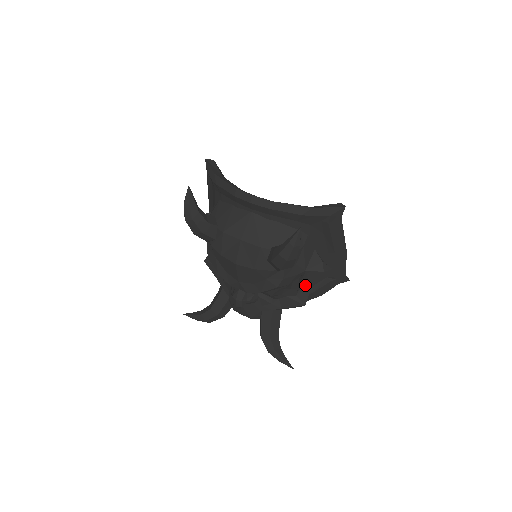
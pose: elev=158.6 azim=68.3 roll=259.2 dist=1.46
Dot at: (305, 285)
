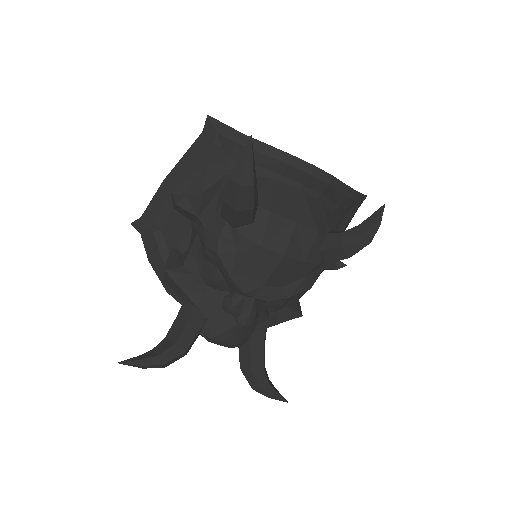
Dot at: occluded
